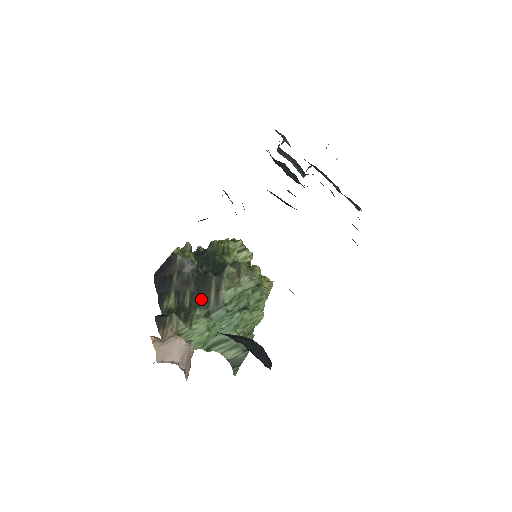
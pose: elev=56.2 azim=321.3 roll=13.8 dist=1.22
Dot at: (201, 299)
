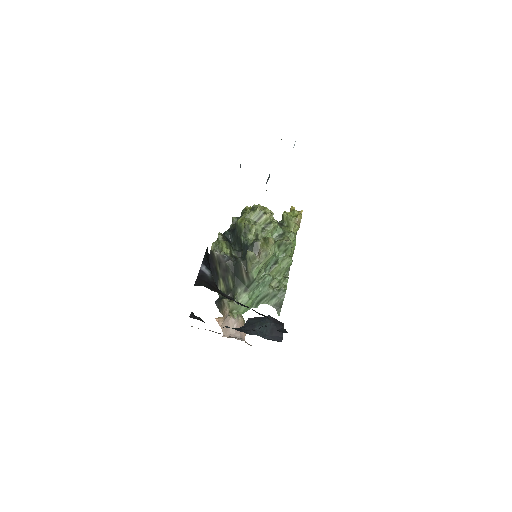
Dot at: (239, 280)
